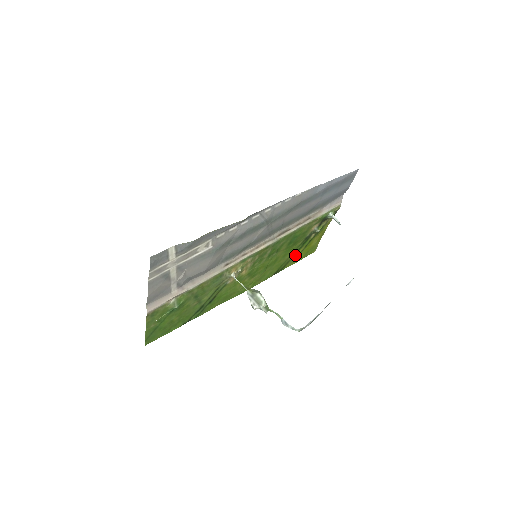
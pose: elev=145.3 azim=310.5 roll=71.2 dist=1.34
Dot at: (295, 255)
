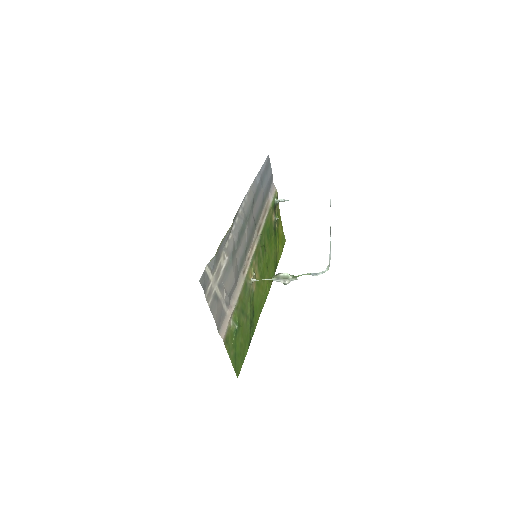
Dot at: (277, 248)
